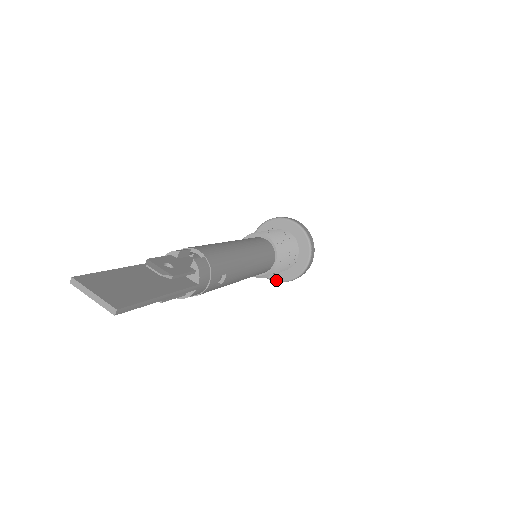
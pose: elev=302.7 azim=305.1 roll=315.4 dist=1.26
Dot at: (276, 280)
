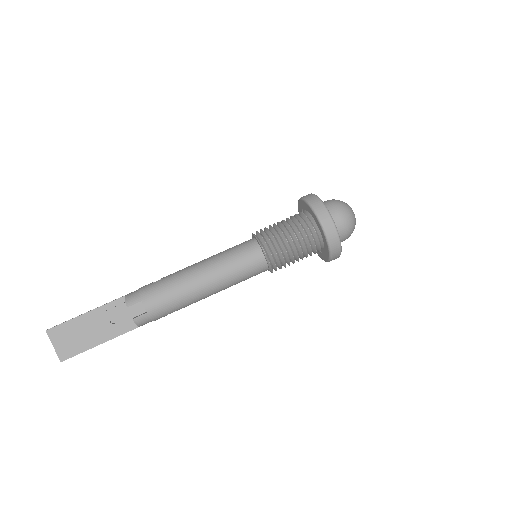
Dot at: occluded
